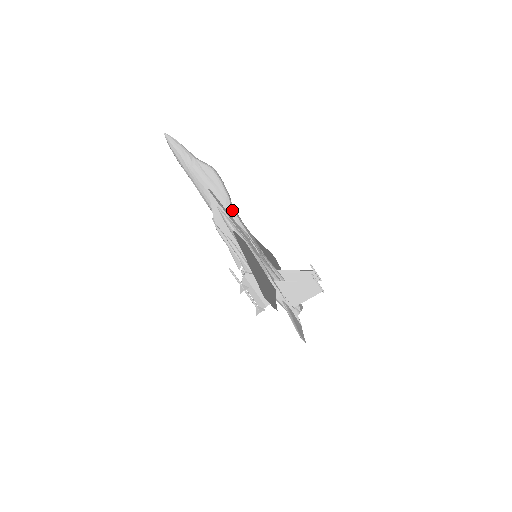
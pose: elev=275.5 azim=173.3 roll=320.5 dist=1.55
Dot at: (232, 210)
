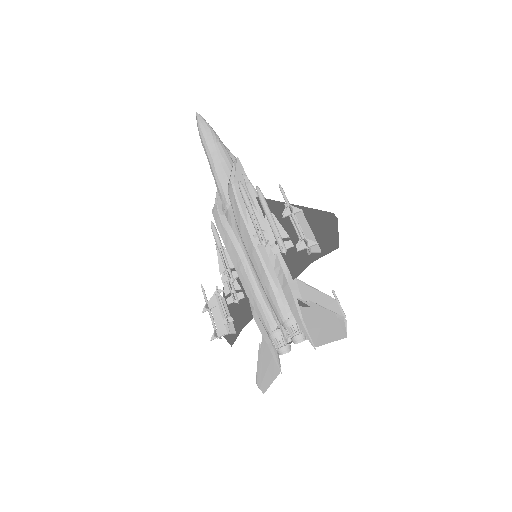
Dot at: occluded
